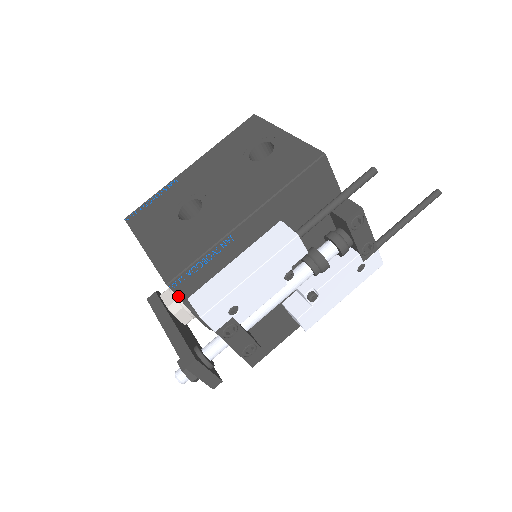
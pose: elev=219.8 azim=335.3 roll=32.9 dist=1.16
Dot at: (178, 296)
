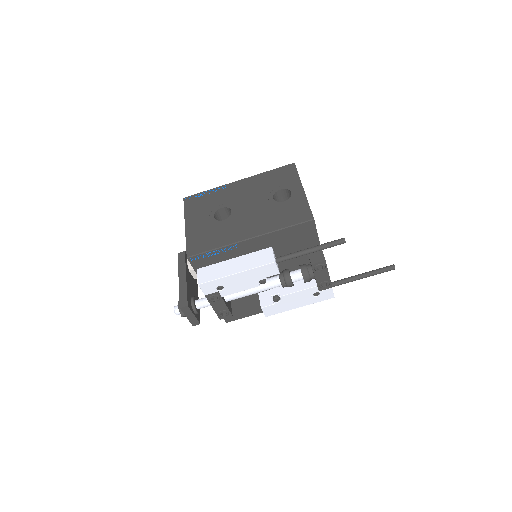
Dot at: (192, 266)
